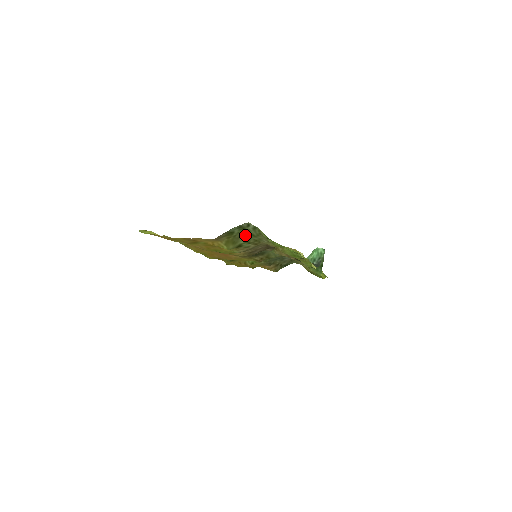
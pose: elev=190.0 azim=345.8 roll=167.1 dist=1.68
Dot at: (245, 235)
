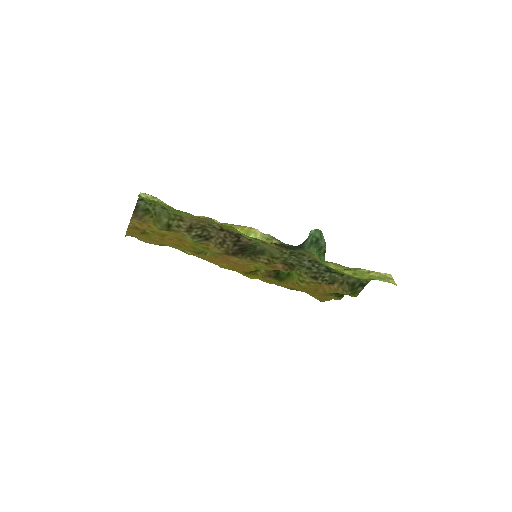
Dot at: (162, 211)
